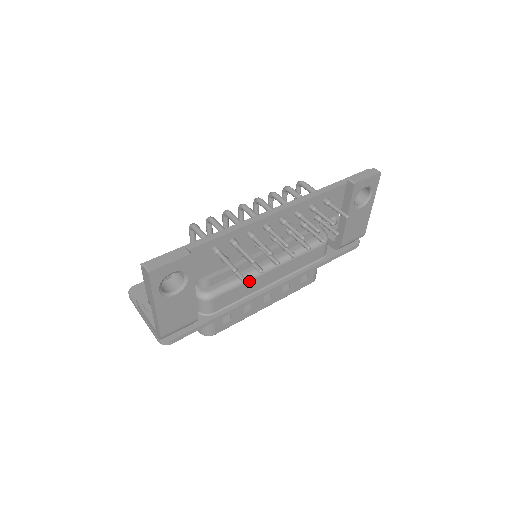
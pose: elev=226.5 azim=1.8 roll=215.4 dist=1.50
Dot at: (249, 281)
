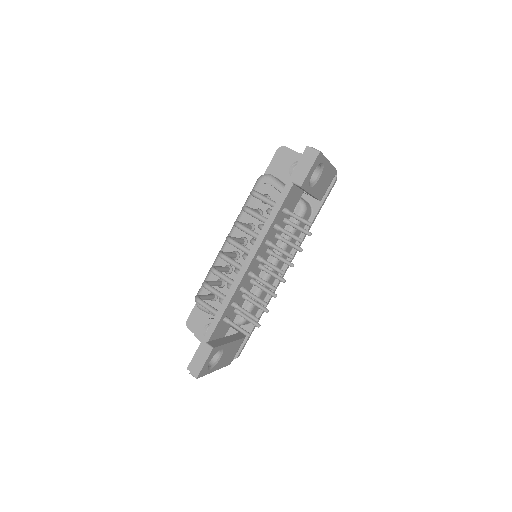
Dot at: occluded
